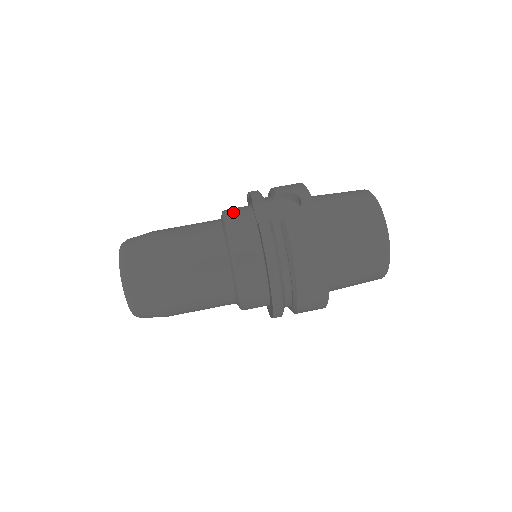
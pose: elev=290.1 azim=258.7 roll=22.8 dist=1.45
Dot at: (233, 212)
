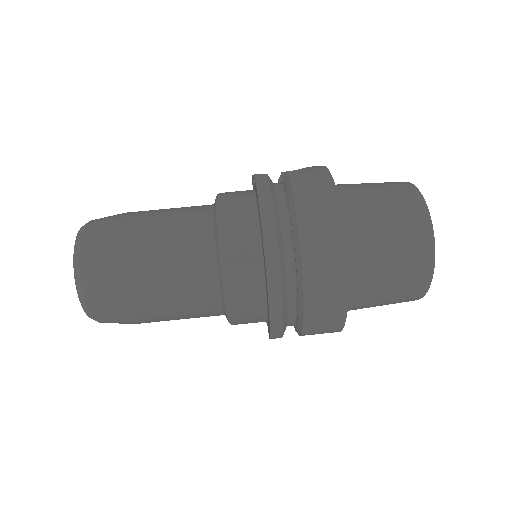
Dot at: occluded
